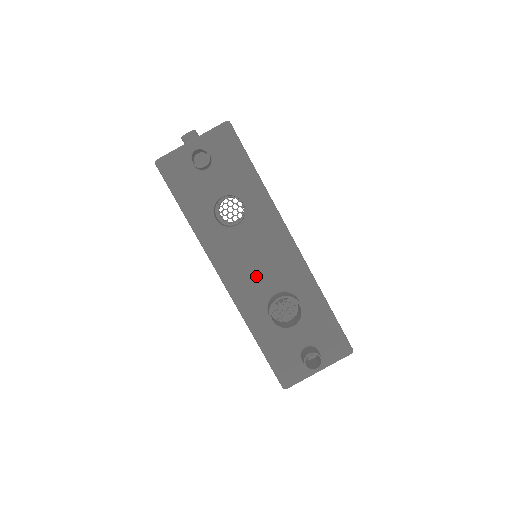
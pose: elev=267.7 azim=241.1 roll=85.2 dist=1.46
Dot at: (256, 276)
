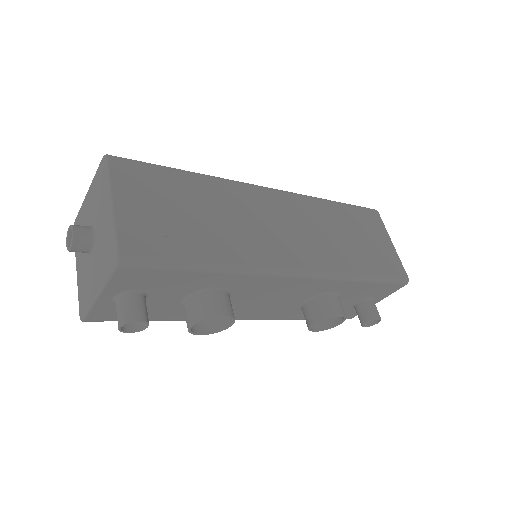
Dot at: (275, 305)
